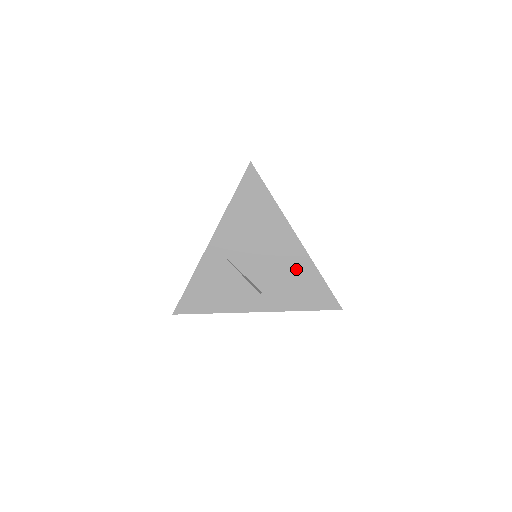
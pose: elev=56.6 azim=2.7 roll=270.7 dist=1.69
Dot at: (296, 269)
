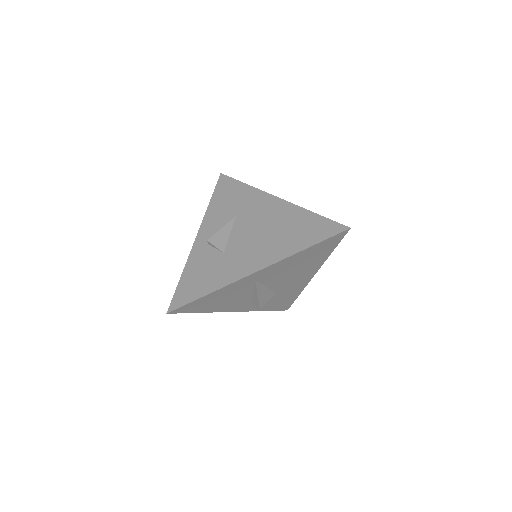
Dot at: (290, 291)
